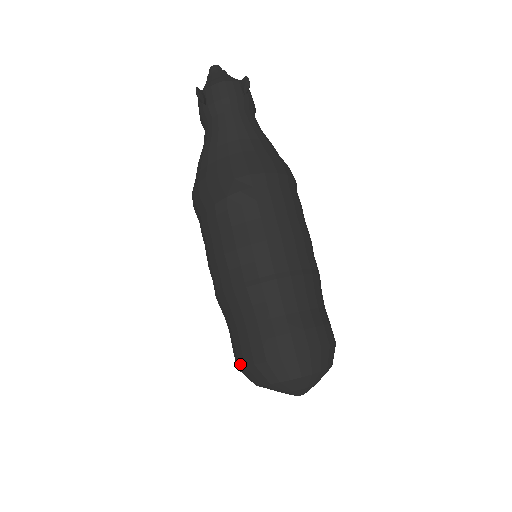
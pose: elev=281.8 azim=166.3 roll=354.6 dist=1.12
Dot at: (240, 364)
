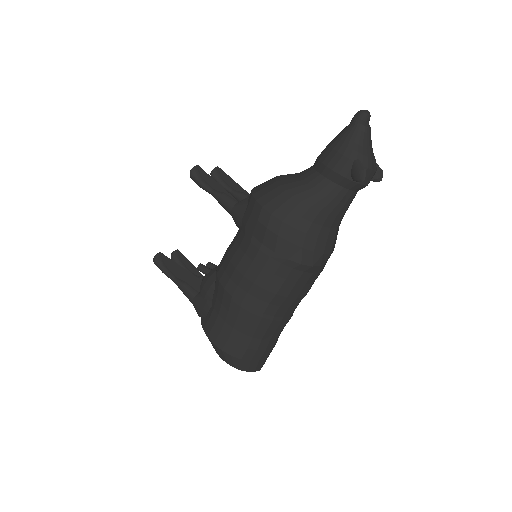
Dot at: (226, 350)
